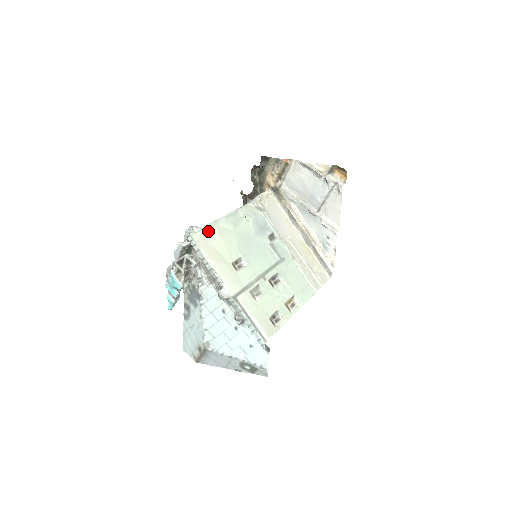
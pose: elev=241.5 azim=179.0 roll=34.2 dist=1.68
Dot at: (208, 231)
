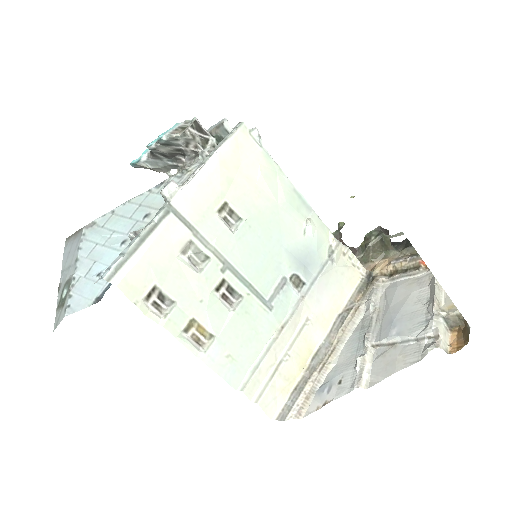
Dot at: (261, 156)
